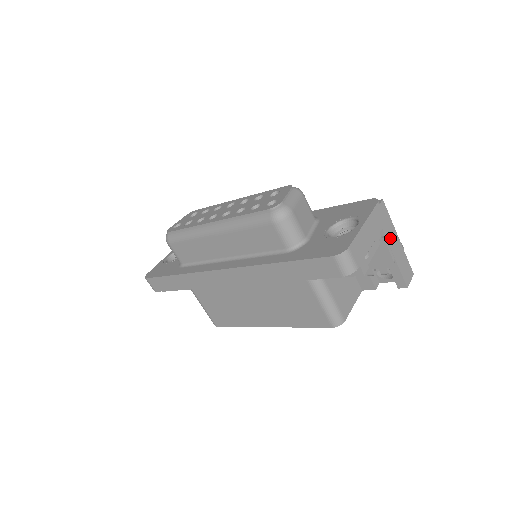
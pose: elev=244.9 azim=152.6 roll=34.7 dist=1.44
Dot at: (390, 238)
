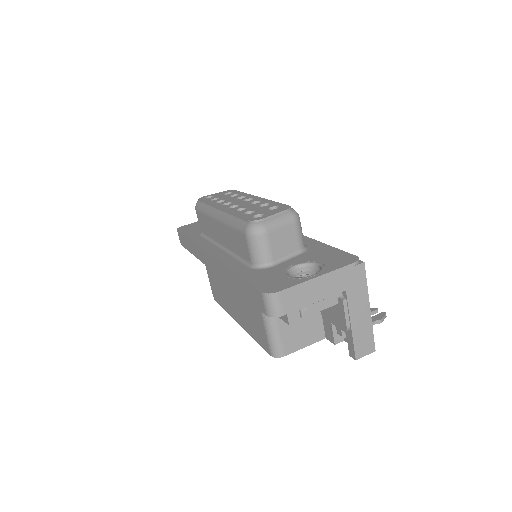
Dot at: (355, 303)
